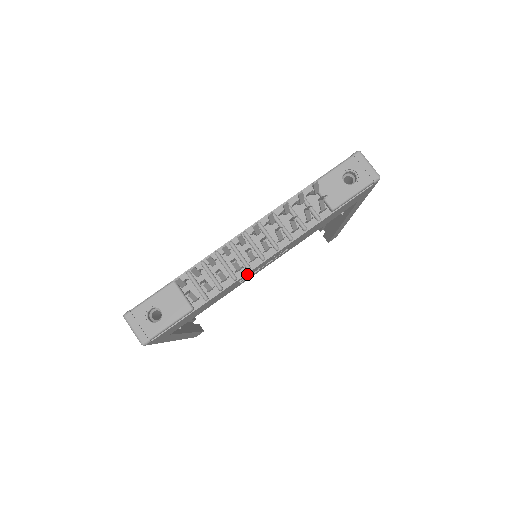
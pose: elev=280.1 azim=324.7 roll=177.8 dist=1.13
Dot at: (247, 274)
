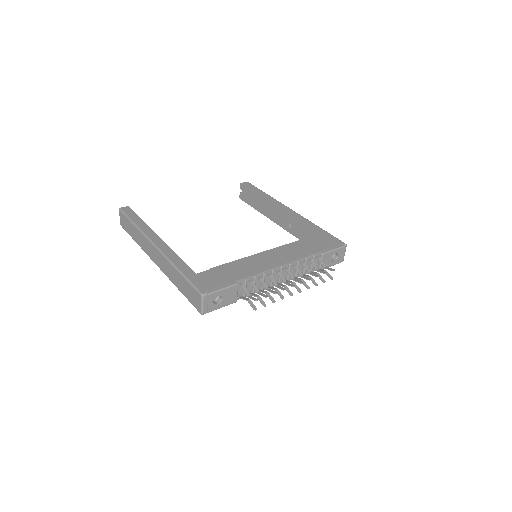
Dot at: occluded
